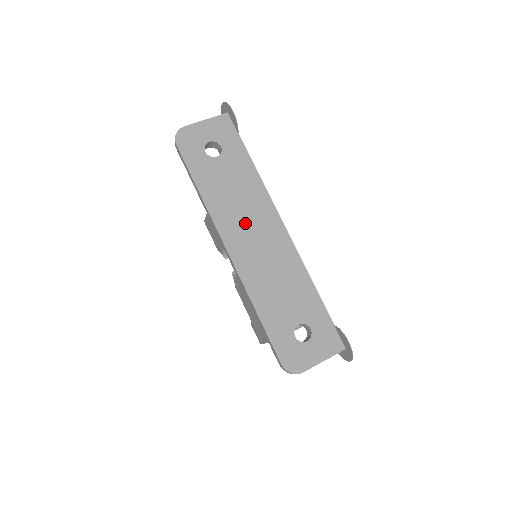
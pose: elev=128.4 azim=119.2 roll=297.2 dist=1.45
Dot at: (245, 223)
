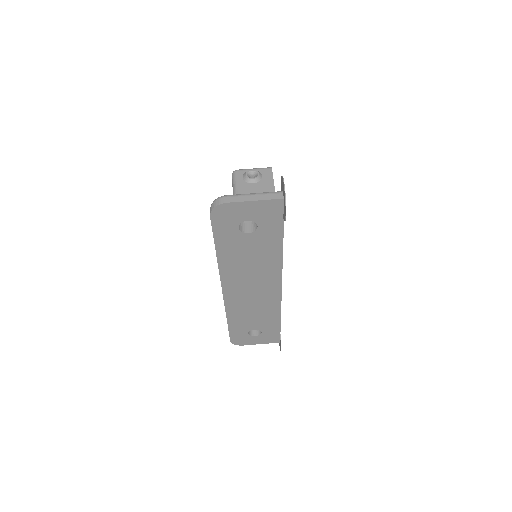
Dot at: (248, 279)
